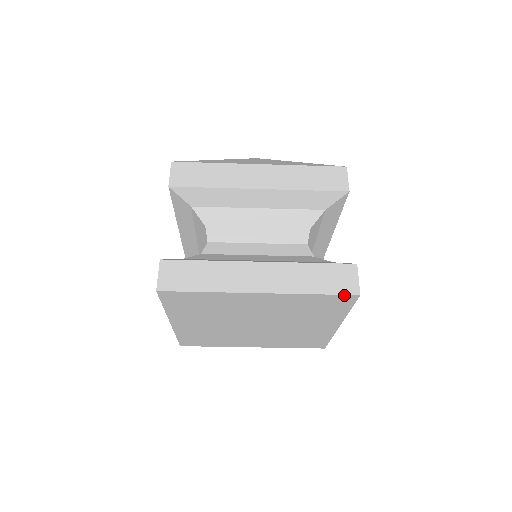
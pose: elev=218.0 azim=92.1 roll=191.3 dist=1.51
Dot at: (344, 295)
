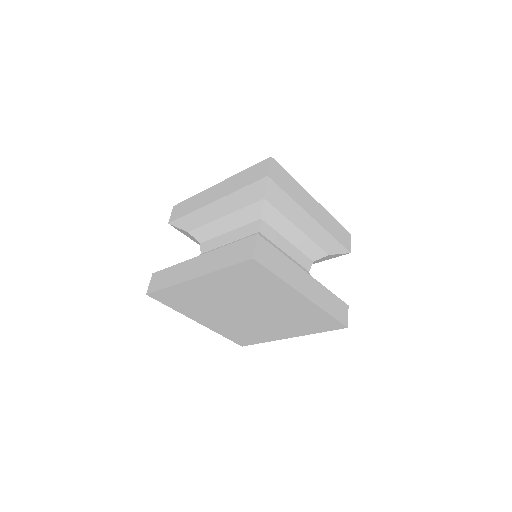
Dot at: (341, 323)
